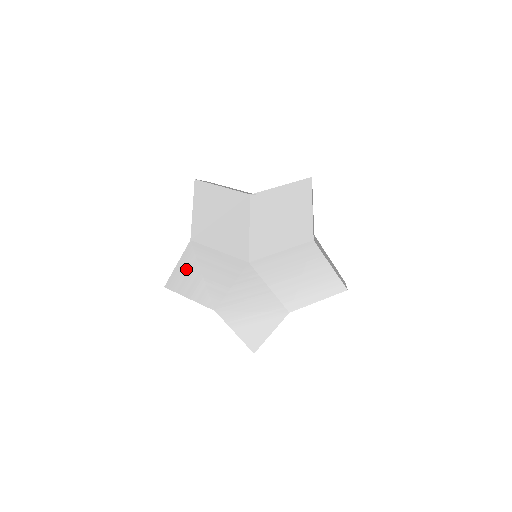
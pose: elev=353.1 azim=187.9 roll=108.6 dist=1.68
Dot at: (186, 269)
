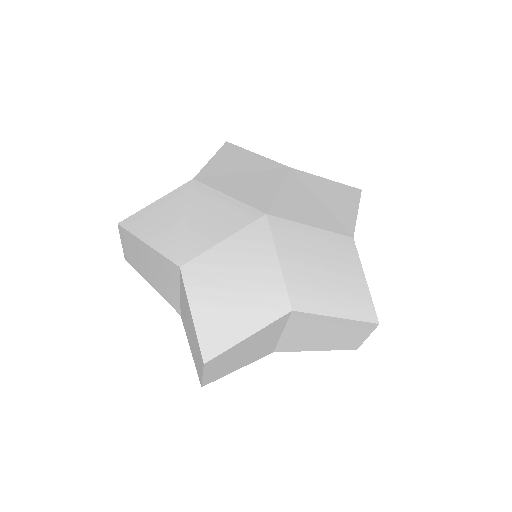
Dot at: (166, 208)
